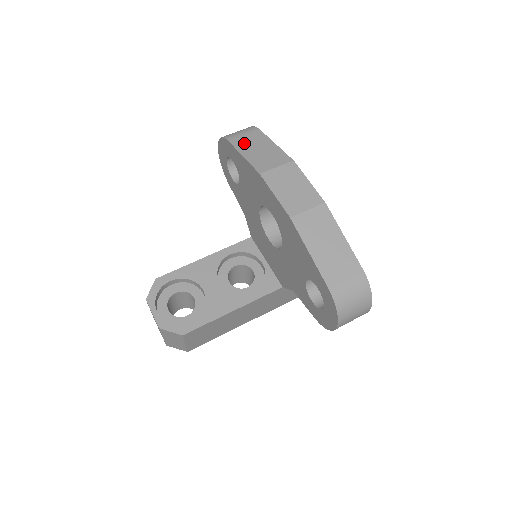
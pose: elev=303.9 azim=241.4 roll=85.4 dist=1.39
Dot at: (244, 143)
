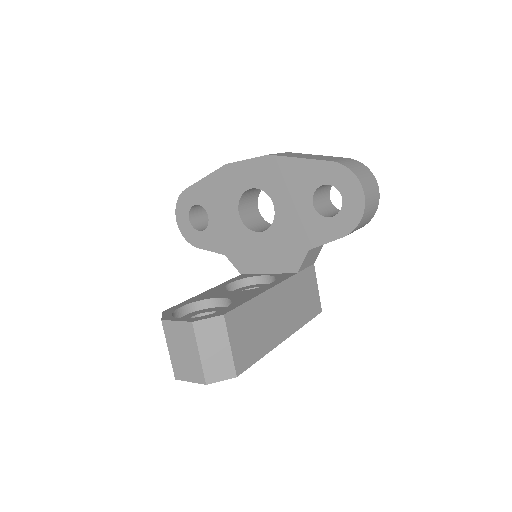
Dot at: occluded
